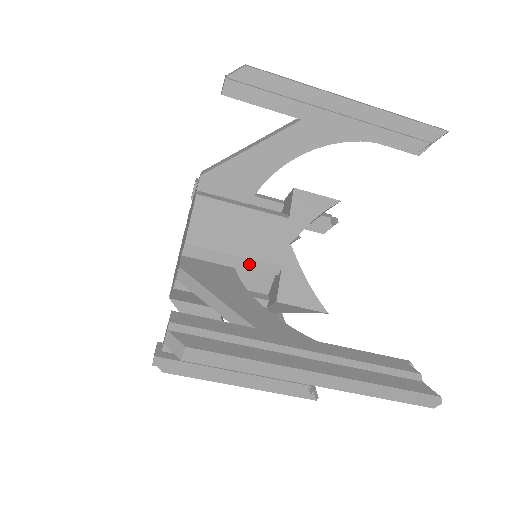
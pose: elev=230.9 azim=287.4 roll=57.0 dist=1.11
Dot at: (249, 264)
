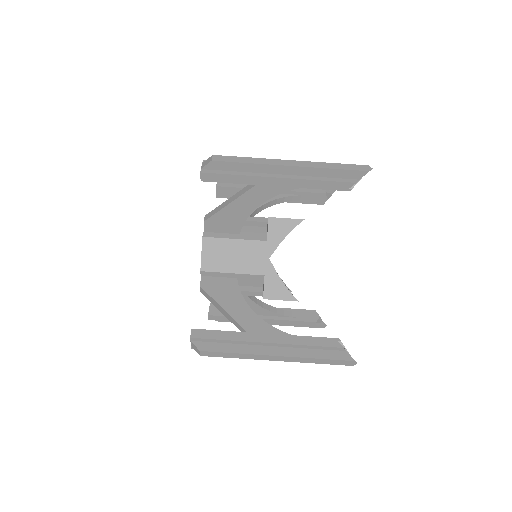
Dot at: (243, 276)
